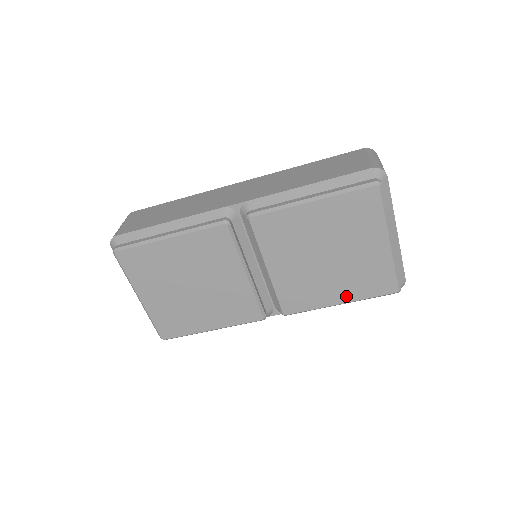
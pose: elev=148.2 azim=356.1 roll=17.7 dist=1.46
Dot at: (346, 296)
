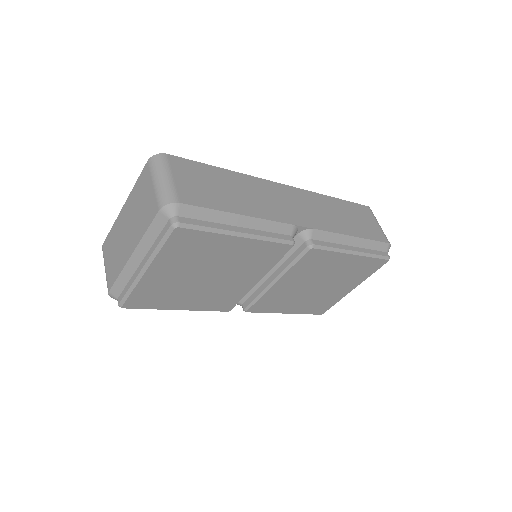
Dot at: (296, 310)
